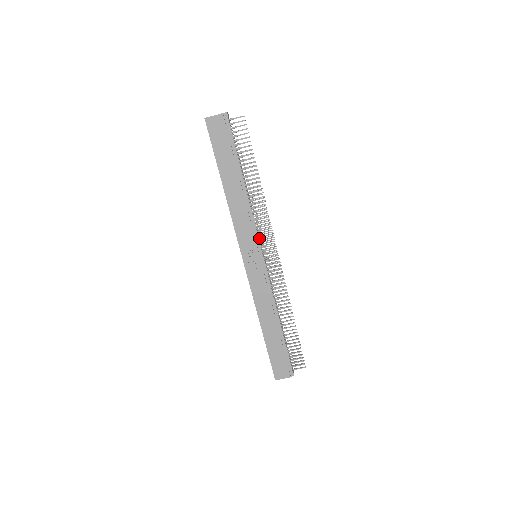
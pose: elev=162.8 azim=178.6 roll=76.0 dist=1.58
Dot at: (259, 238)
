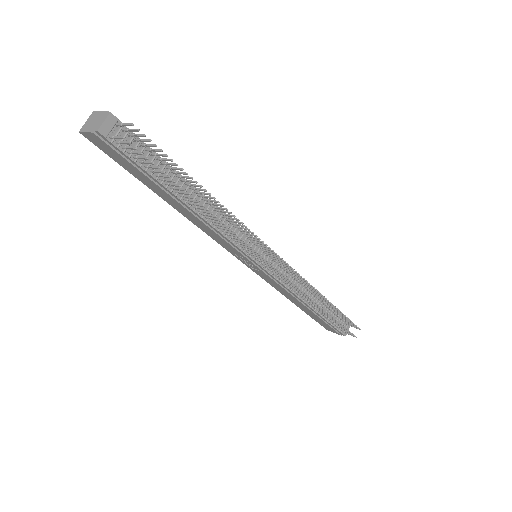
Dot at: (246, 250)
